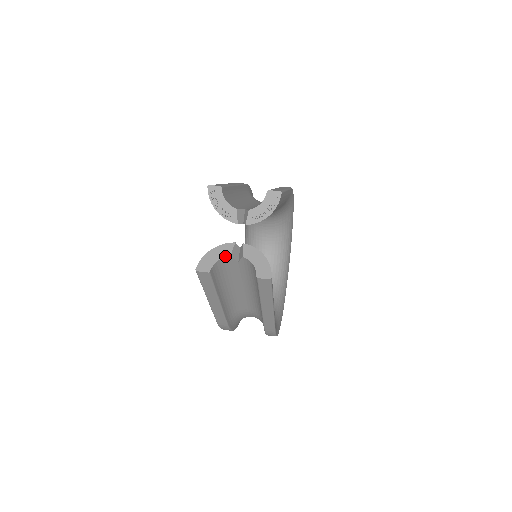
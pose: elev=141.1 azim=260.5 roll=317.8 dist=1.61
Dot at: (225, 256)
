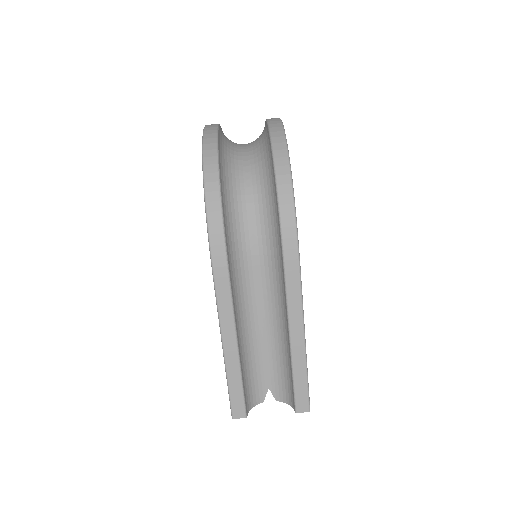
Dot at: occluded
